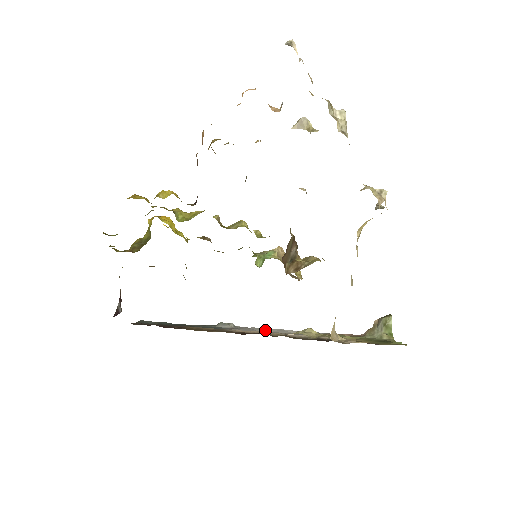
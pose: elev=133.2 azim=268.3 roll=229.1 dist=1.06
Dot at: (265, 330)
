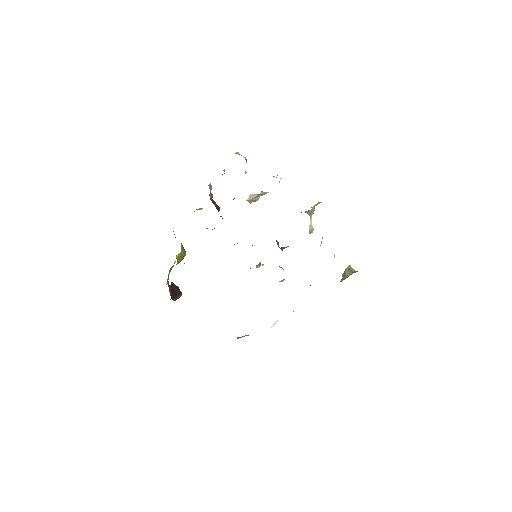
Dot at: occluded
